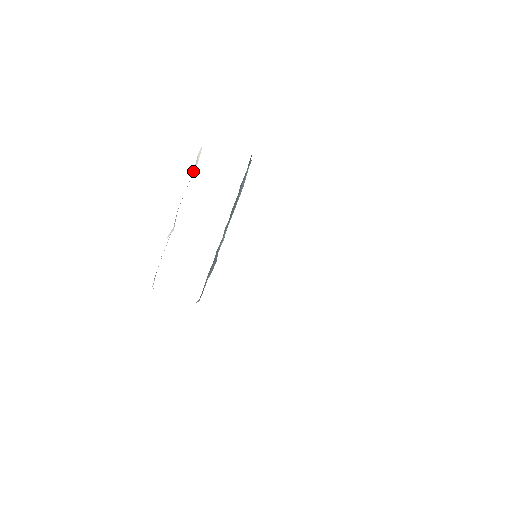
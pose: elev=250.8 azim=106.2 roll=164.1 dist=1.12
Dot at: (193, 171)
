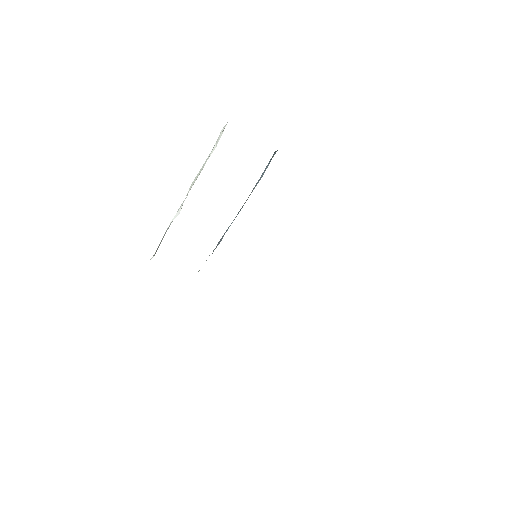
Dot at: (209, 156)
